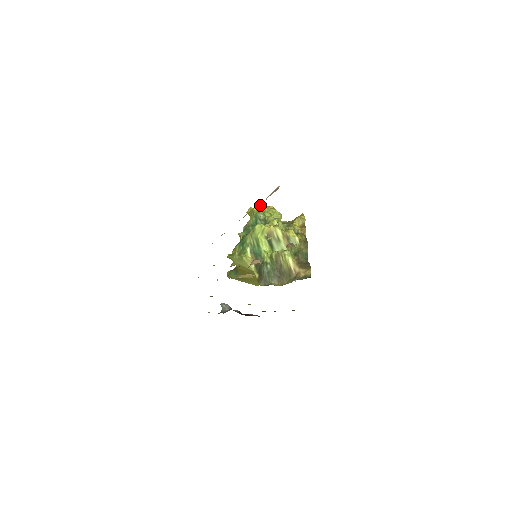
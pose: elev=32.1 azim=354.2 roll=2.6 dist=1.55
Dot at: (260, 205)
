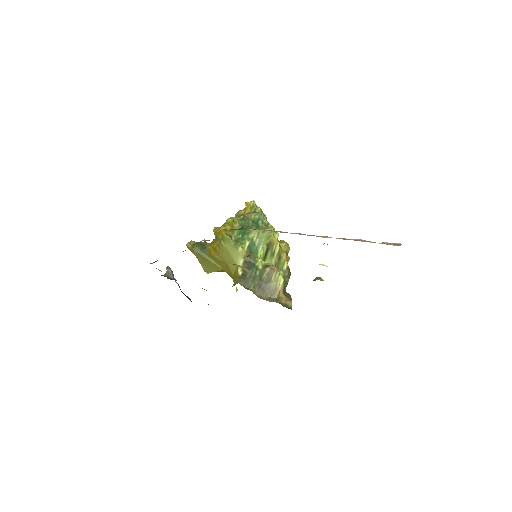
Dot at: (256, 205)
